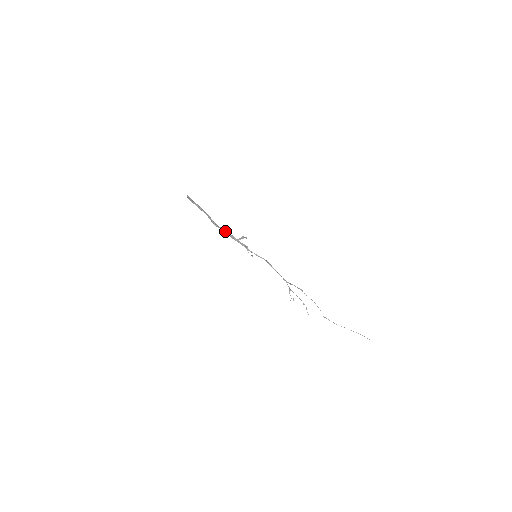
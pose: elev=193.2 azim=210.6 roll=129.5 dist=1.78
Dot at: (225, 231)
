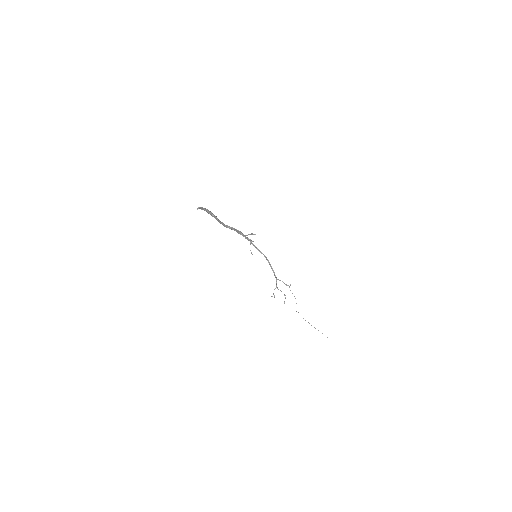
Dot at: (233, 229)
